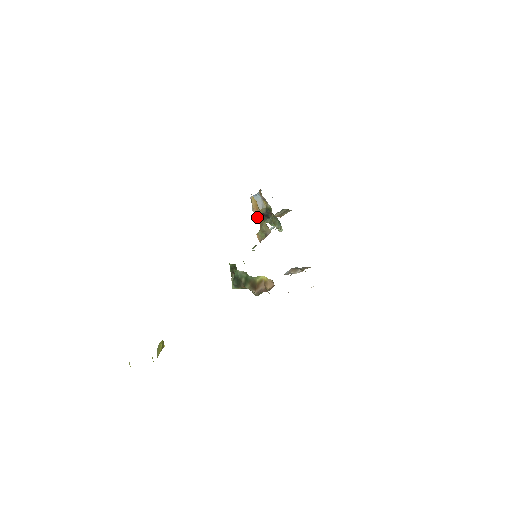
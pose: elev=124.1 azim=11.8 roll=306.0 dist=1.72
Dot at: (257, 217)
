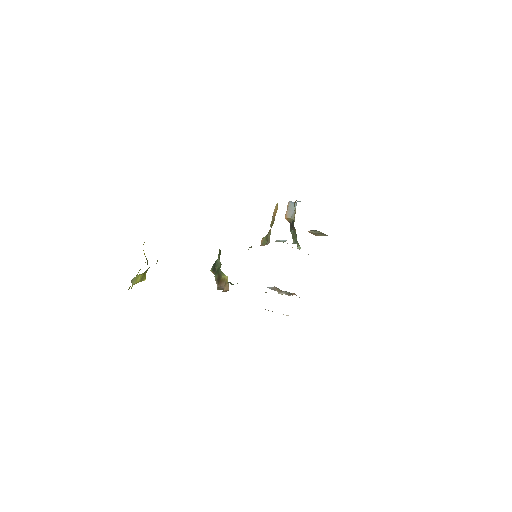
Dot at: (271, 223)
